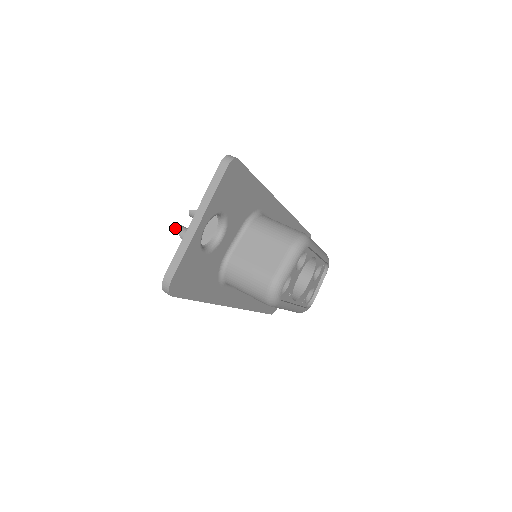
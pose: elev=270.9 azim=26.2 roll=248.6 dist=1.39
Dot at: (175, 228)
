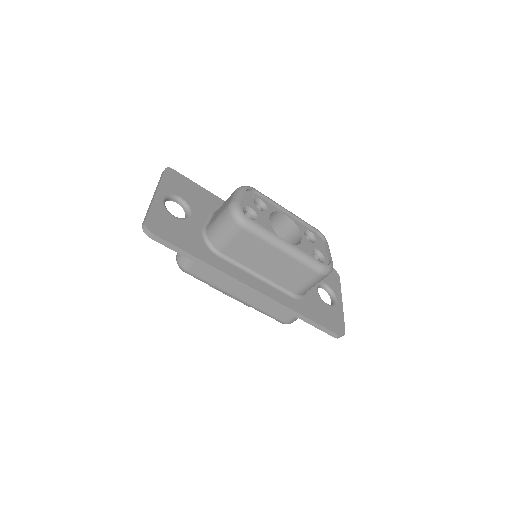
Dot at: occluded
